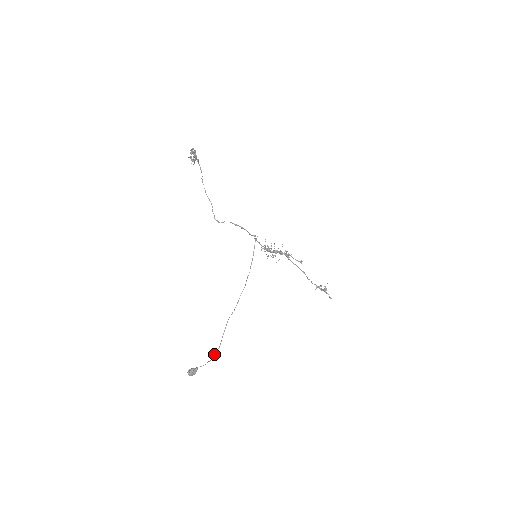
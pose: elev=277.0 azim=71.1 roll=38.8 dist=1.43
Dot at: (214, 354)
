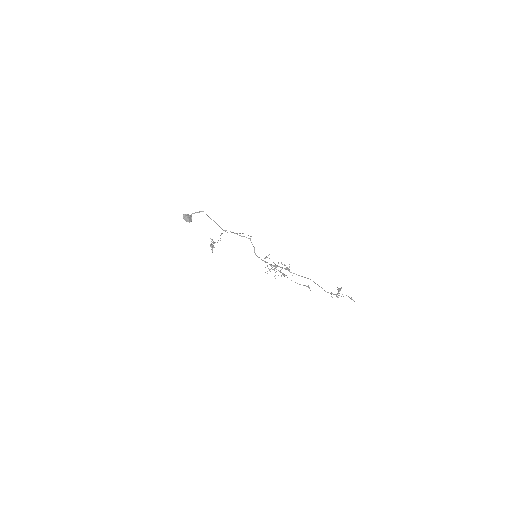
Dot at: occluded
